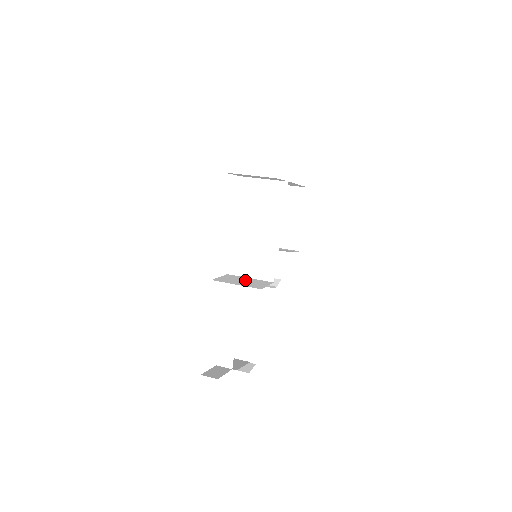
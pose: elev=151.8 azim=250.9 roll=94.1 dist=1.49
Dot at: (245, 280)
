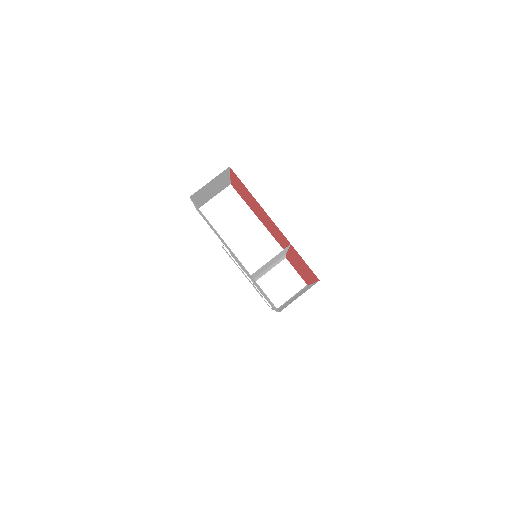
Dot at: (277, 281)
